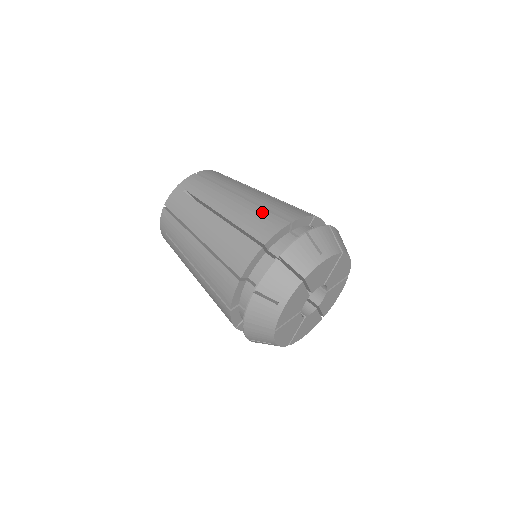
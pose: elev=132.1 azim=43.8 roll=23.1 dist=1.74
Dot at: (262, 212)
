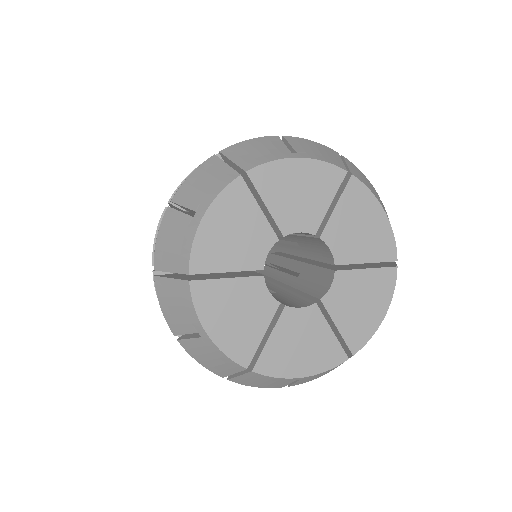
Dot at: occluded
